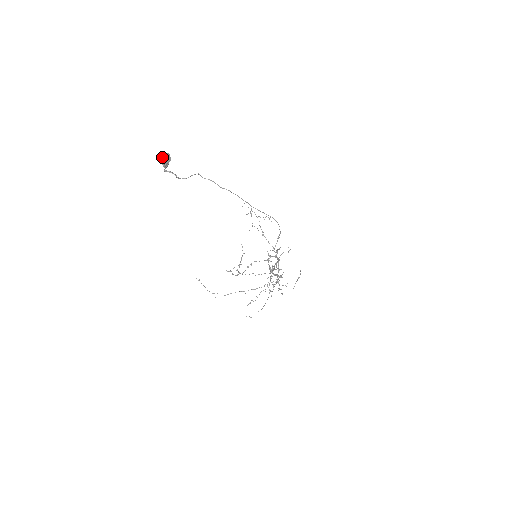
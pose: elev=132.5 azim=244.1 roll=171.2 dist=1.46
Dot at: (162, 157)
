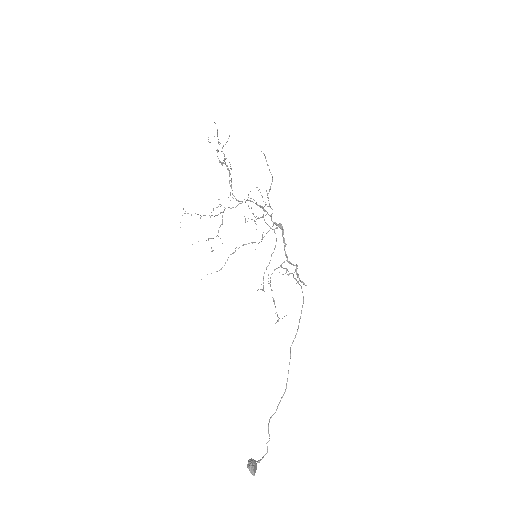
Dot at: (254, 474)
